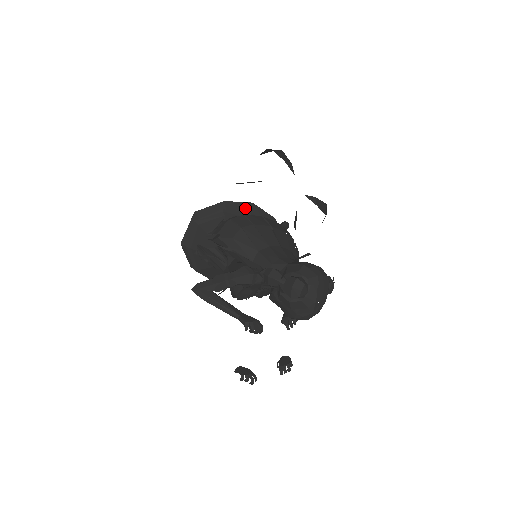
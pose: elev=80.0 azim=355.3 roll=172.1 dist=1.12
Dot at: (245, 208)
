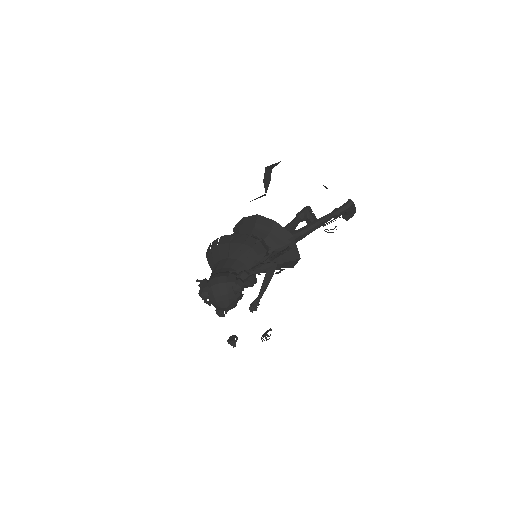
Dot at: (253, 220)
